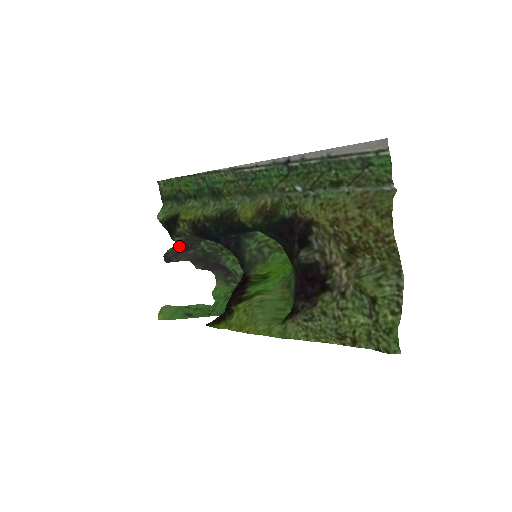
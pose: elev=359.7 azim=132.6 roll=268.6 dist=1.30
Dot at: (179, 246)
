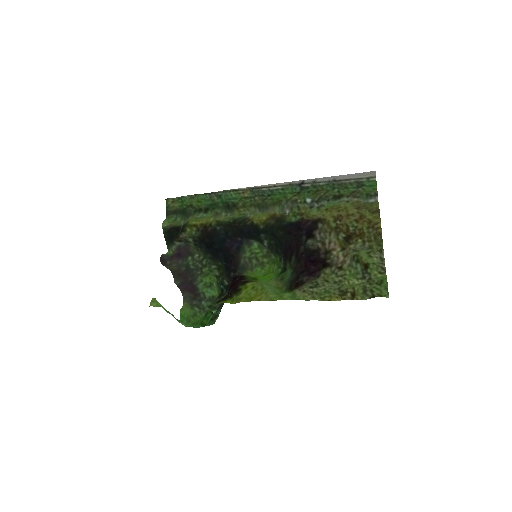
Dot at: (173, 254)
